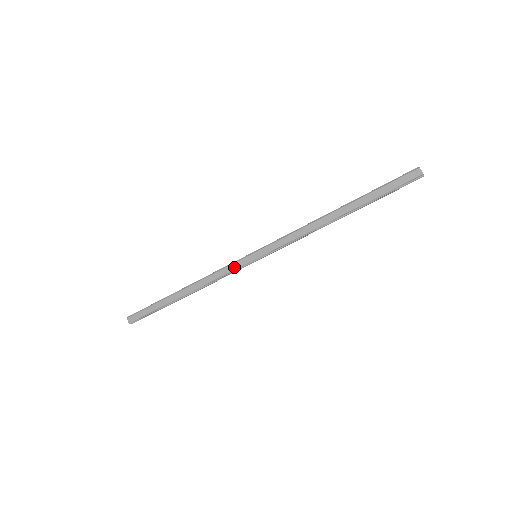
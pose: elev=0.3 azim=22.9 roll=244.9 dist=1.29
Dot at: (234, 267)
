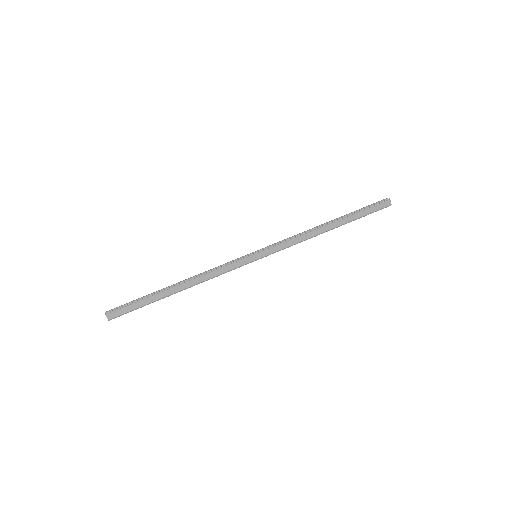
Dot at: (236, 266)
